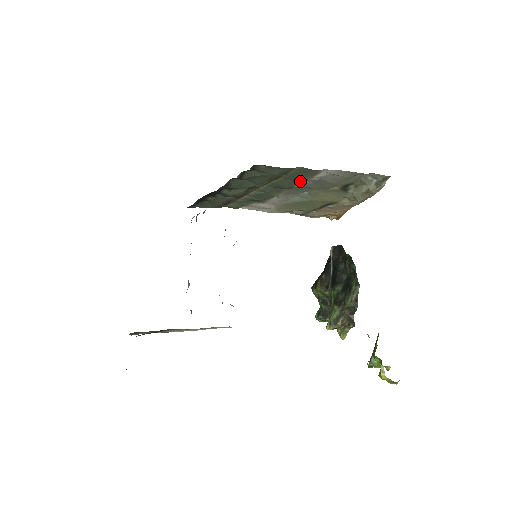
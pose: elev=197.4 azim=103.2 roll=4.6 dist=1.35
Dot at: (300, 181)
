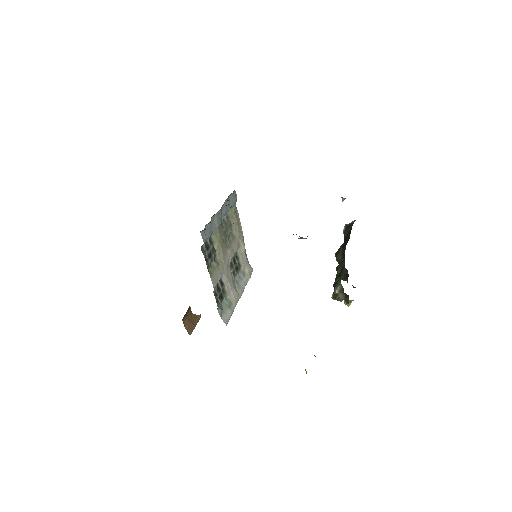
Dot at: occluded
